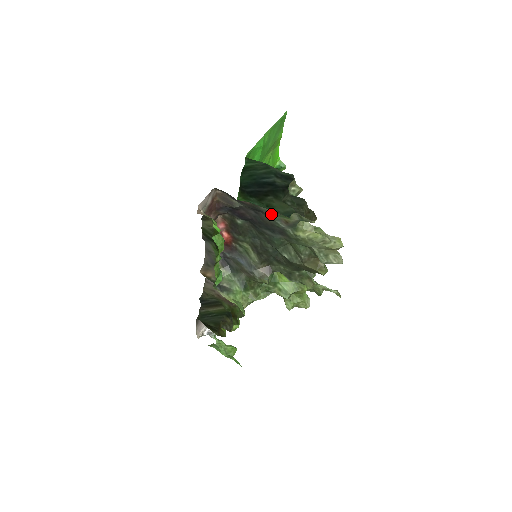
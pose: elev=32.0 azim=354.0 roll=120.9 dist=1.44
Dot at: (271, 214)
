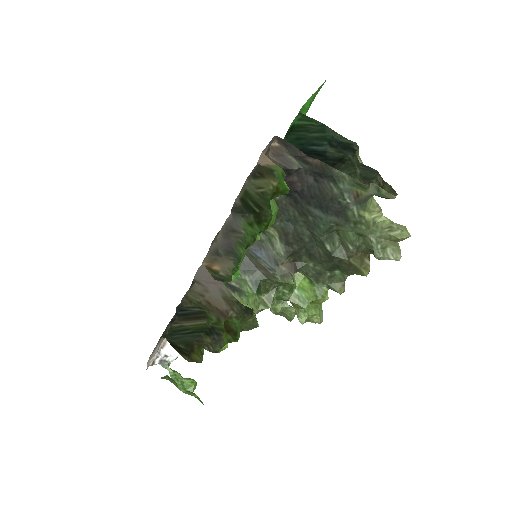
Dot at: (342, 182)
